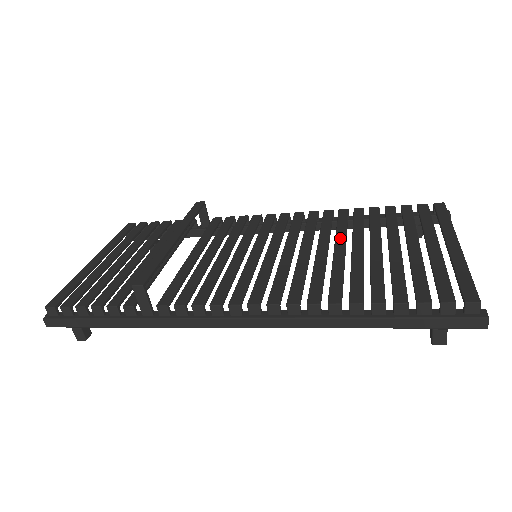
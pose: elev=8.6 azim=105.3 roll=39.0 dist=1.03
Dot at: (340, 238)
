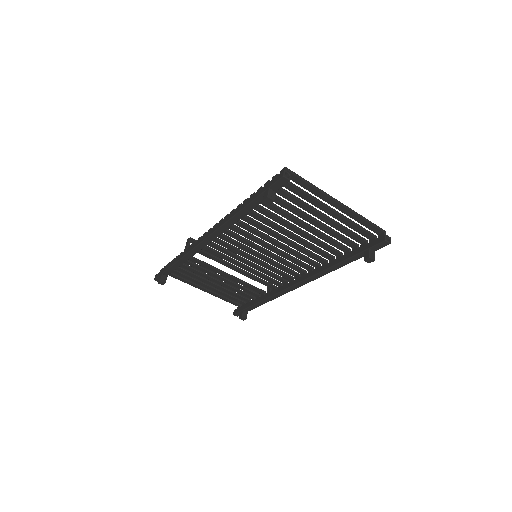
Dot at: (298, 238)
